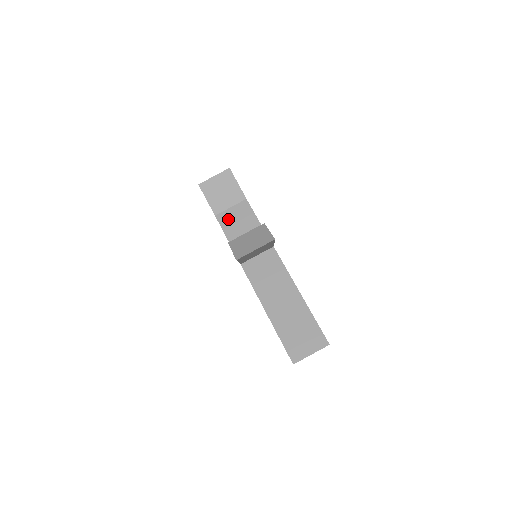
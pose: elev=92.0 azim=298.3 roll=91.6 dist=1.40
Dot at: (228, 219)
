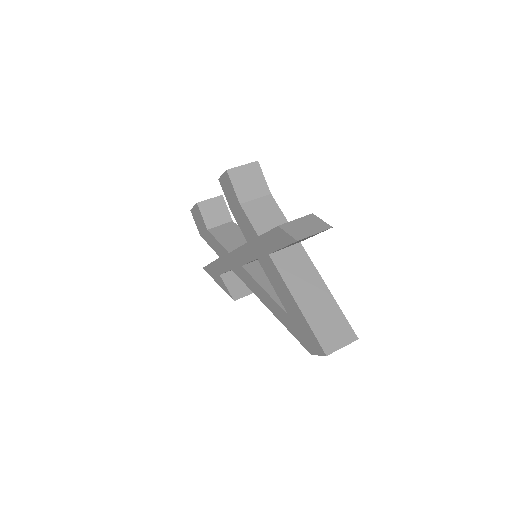
Dot at: (254, 209)
